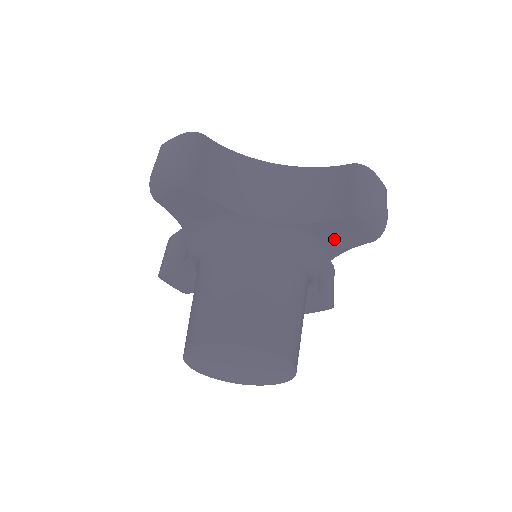
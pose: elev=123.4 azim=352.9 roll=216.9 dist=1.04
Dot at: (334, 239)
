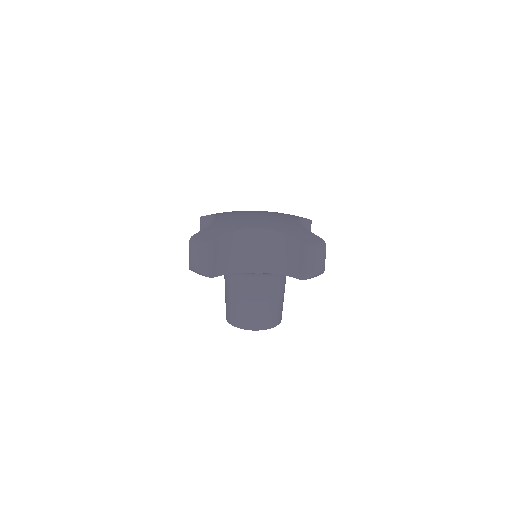
Dot at: occluded
